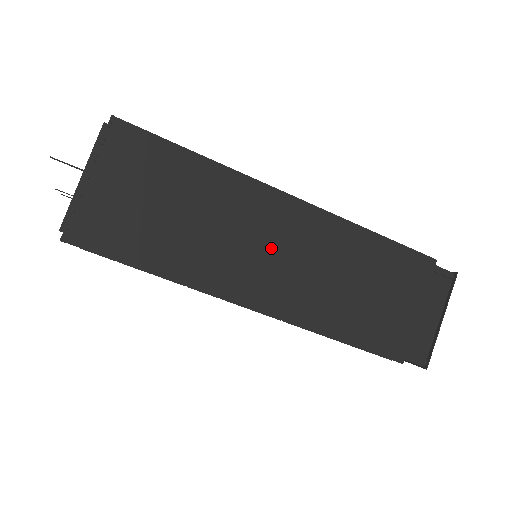
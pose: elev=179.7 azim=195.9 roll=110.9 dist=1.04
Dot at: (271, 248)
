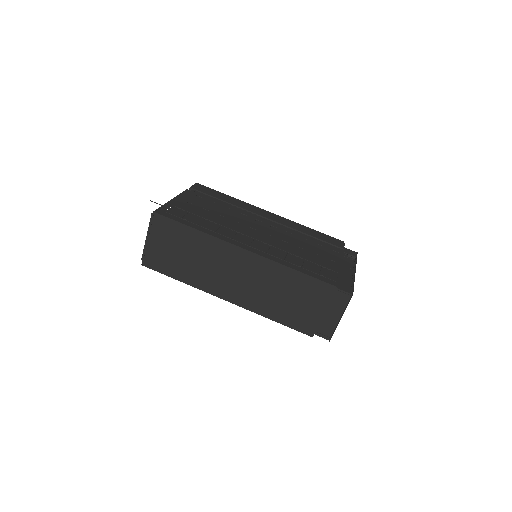
Dot at: (234, 274)
